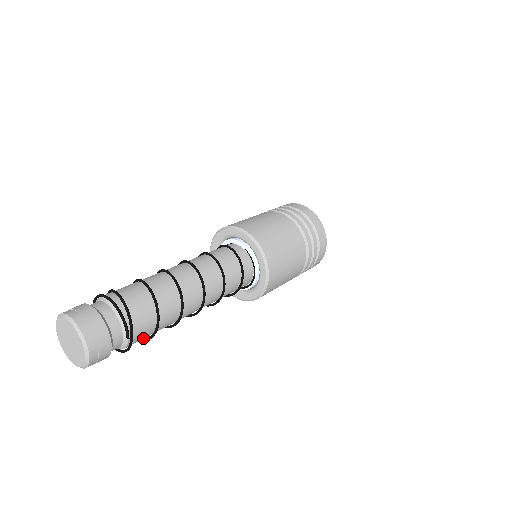
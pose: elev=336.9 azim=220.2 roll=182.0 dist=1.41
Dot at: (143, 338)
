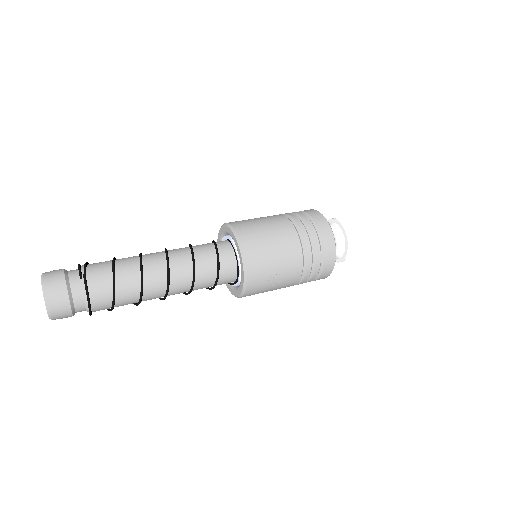
Dot at: (106, 291)
